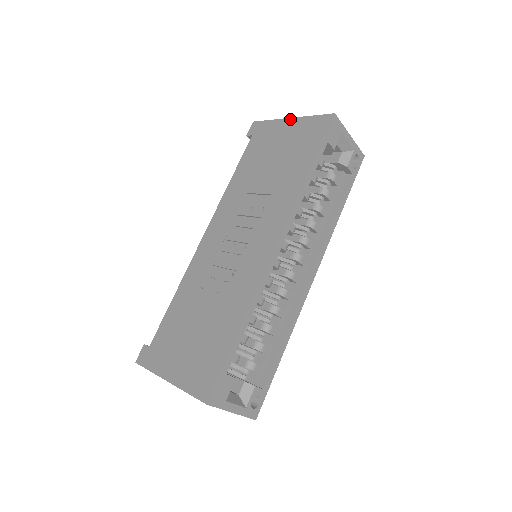
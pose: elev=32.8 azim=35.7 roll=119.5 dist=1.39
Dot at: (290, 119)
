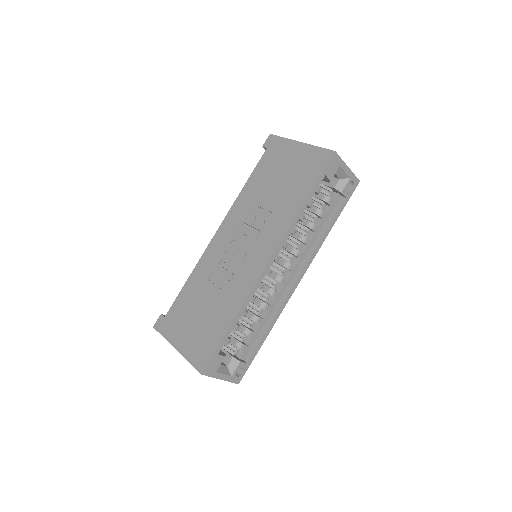
Dot at: (299, 143)
